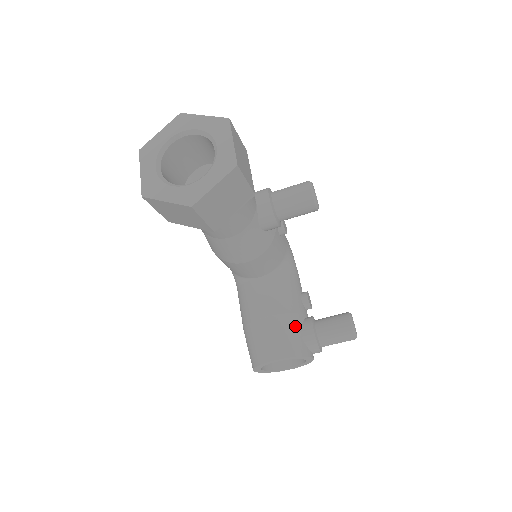
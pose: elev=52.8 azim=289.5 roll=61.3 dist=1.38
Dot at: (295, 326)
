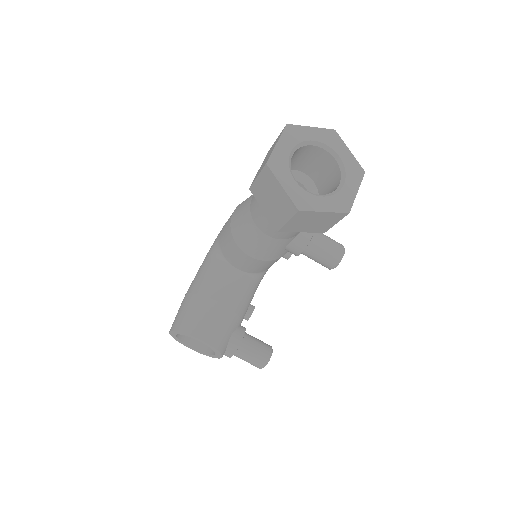
Dot at: (233, 326)
